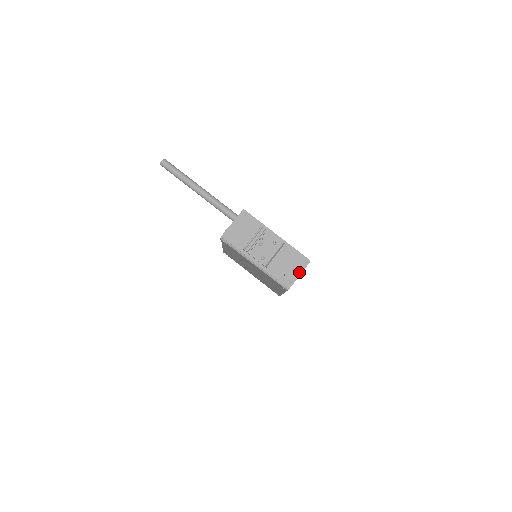
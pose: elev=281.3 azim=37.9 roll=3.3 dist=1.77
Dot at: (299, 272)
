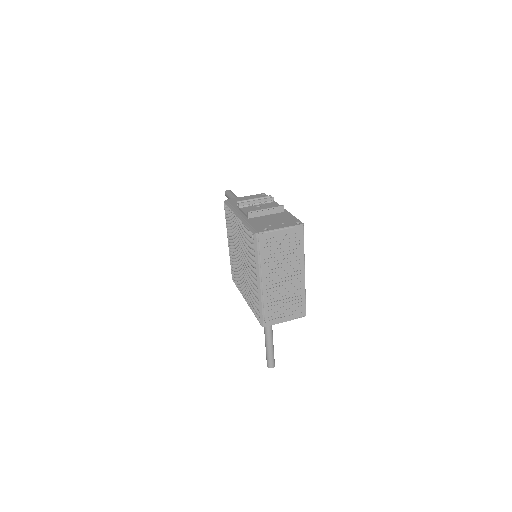
Dot at: (282, 226)
